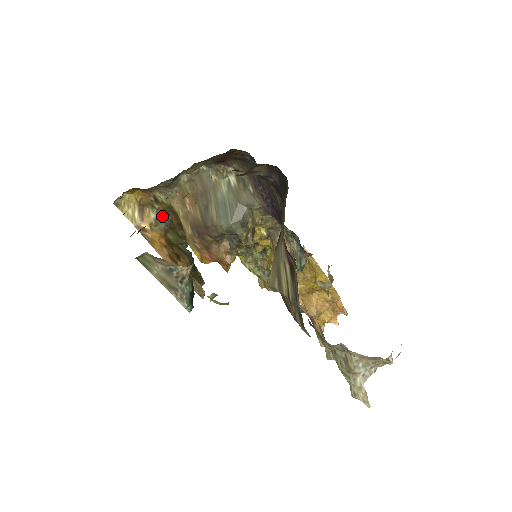
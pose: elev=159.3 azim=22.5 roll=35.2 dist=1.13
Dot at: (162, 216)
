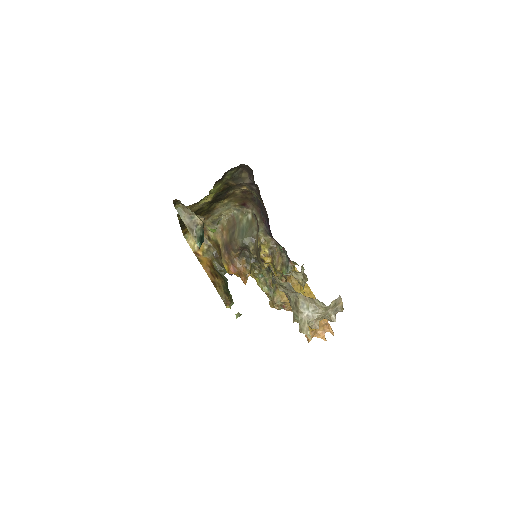
Dot at: (211, 249)
